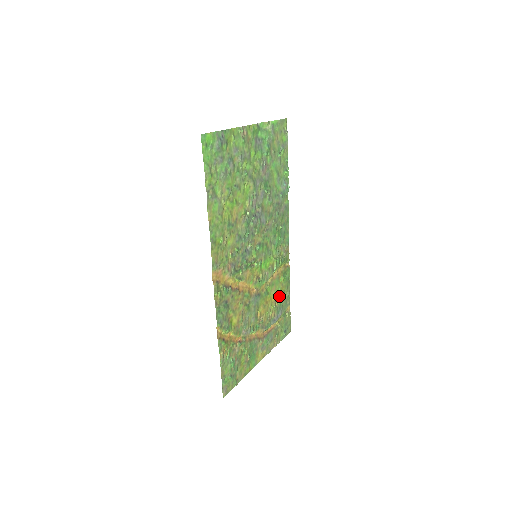
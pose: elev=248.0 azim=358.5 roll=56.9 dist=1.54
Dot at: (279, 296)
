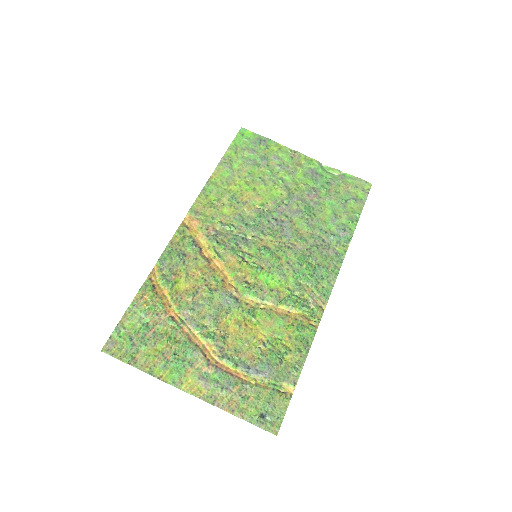
Dot at: (276, 346)
